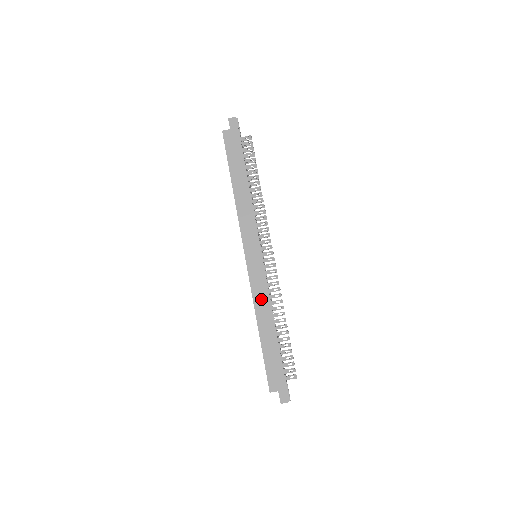
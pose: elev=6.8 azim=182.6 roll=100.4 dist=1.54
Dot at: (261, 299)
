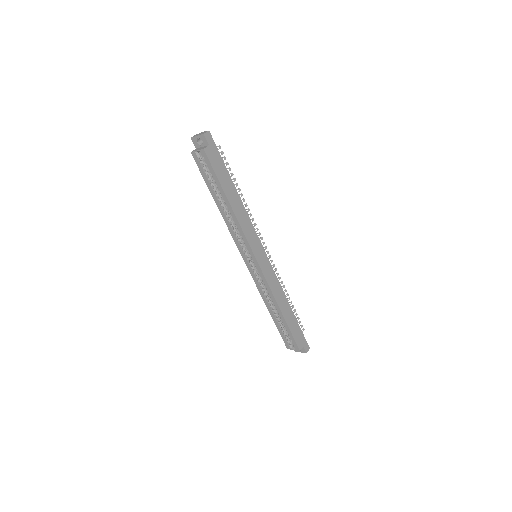
Dot at: (276, 289)
